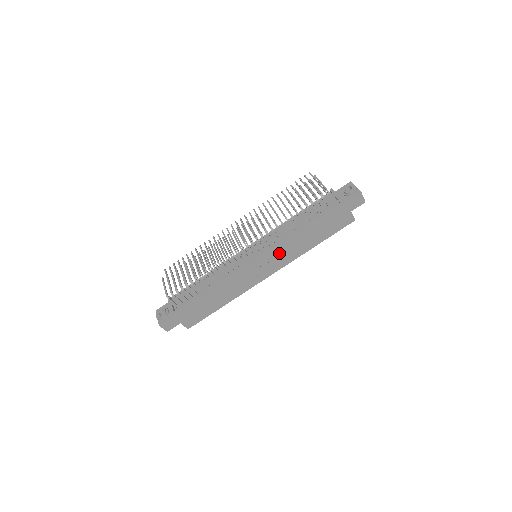
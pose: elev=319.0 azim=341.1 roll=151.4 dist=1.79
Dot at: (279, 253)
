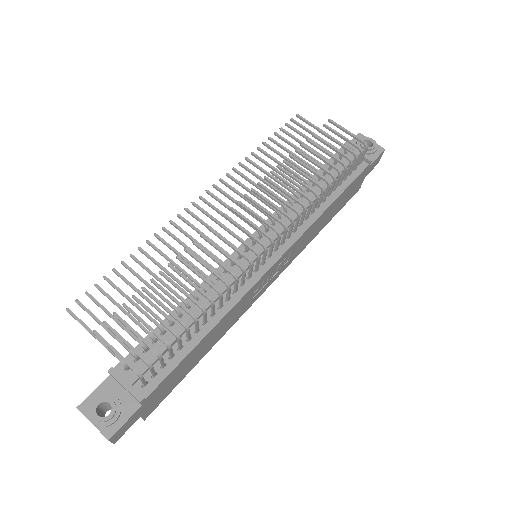
Dot at: (296, 247)
